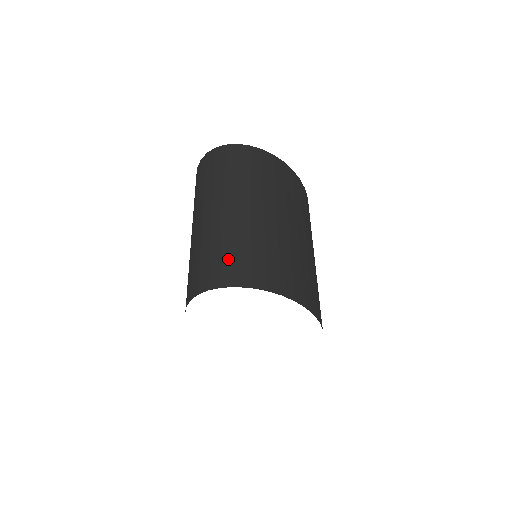
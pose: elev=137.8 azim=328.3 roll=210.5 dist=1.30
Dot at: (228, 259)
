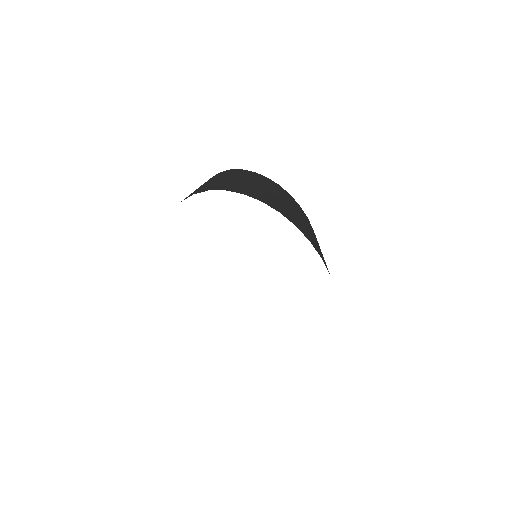
Dot at: (206, 187)
